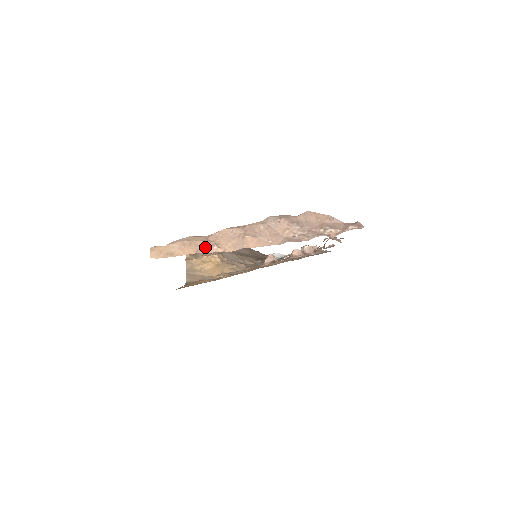
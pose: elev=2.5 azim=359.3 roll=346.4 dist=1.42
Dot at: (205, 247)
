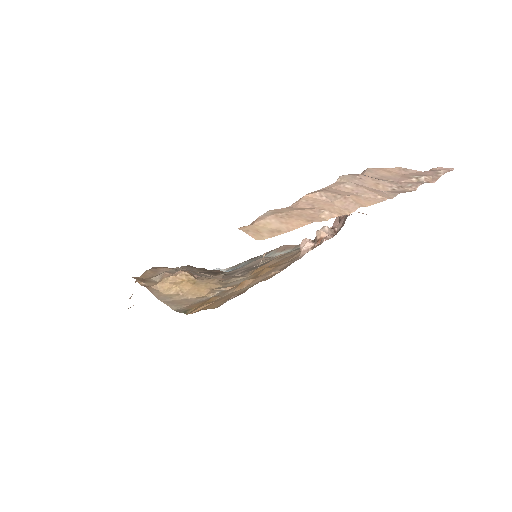
Dot at: (312, 215)
